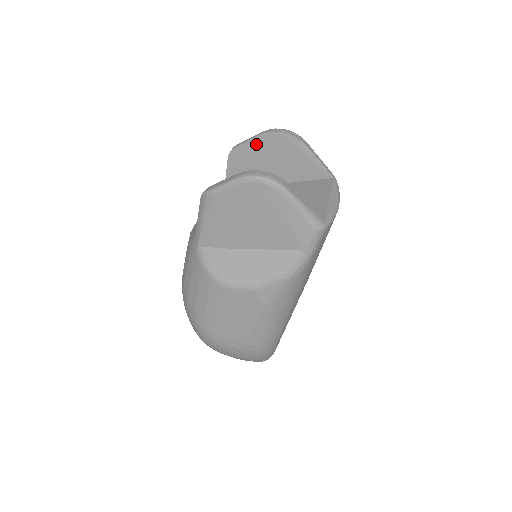
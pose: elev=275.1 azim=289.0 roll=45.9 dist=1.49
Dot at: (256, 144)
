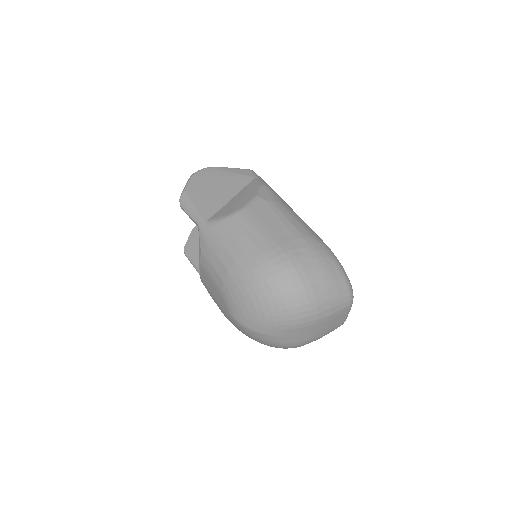
Dot at: (194, 236)
